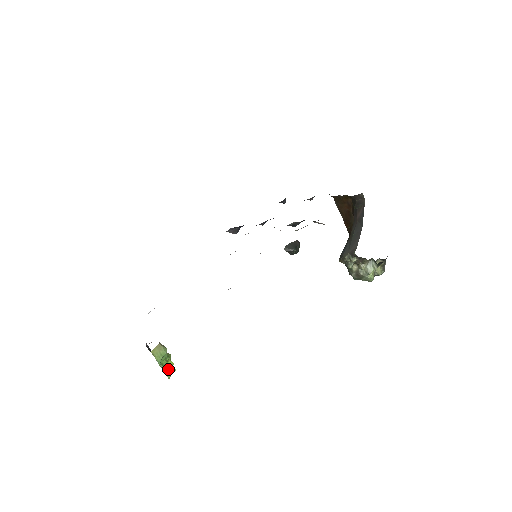
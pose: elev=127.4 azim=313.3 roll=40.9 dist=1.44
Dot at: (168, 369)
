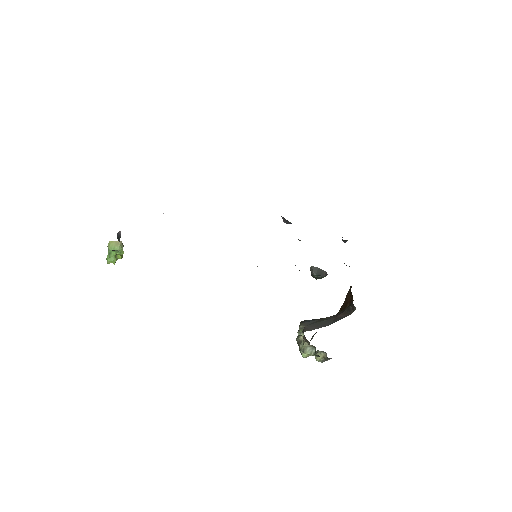
Dot at: (111, 259)
